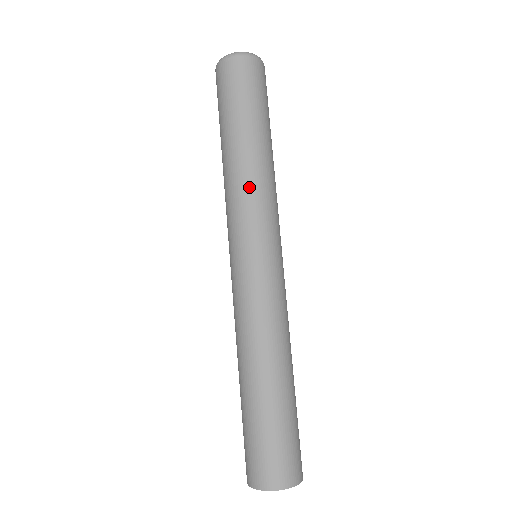
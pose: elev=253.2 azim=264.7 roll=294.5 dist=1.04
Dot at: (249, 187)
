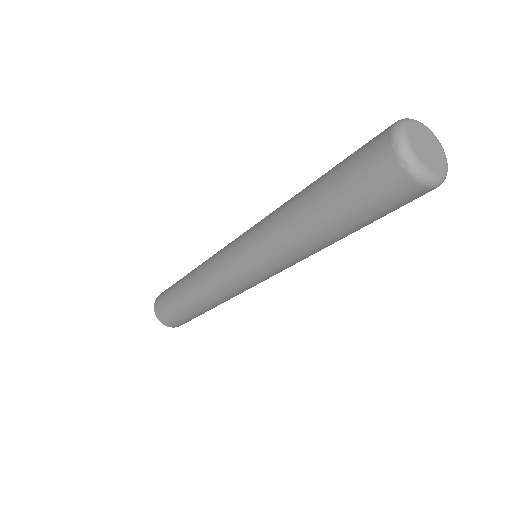
Dot at: (285, 253)
